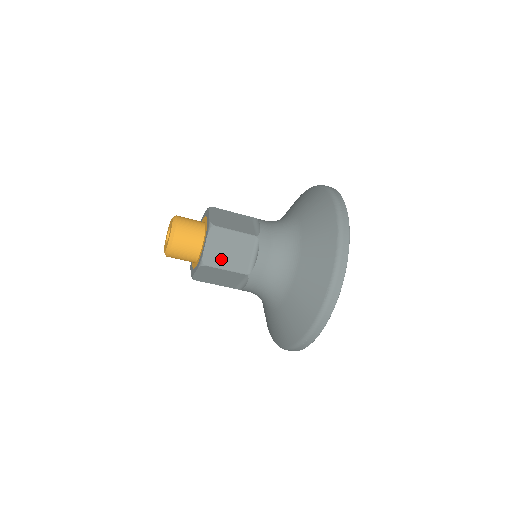
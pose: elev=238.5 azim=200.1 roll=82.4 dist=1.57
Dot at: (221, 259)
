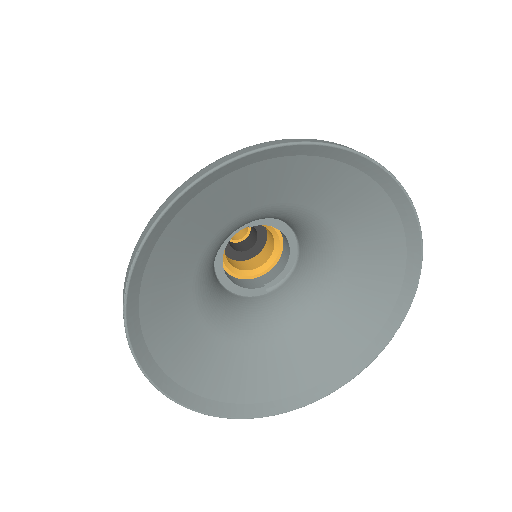
Dot at: occluded
